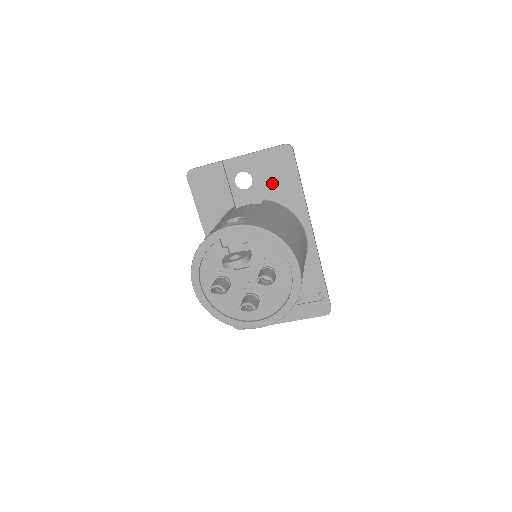
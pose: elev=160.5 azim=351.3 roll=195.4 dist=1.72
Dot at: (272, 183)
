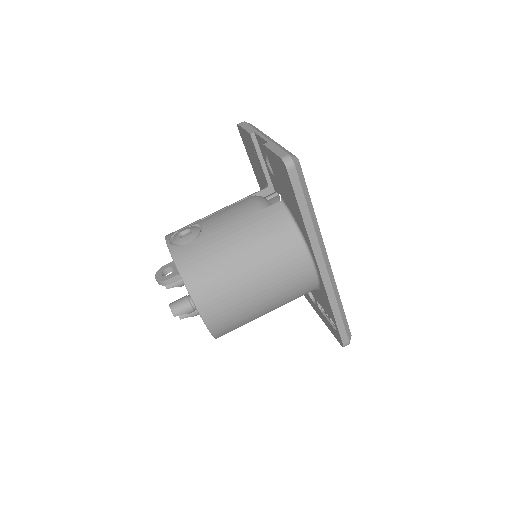
Dot at: (283, 190)
